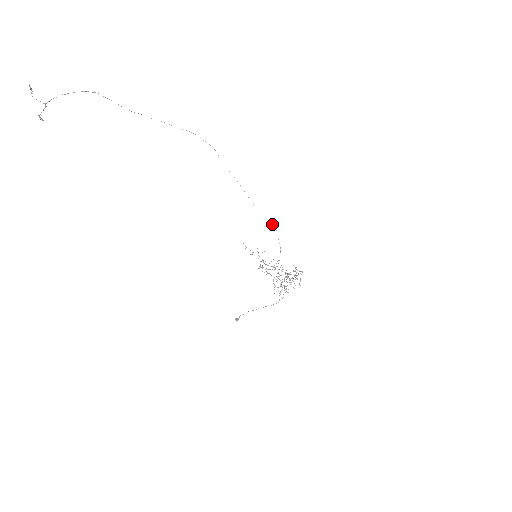
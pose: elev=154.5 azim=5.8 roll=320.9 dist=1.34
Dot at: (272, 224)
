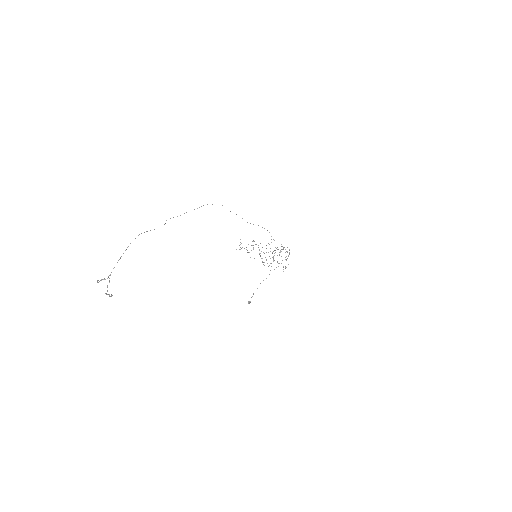
Dot at: occluded
